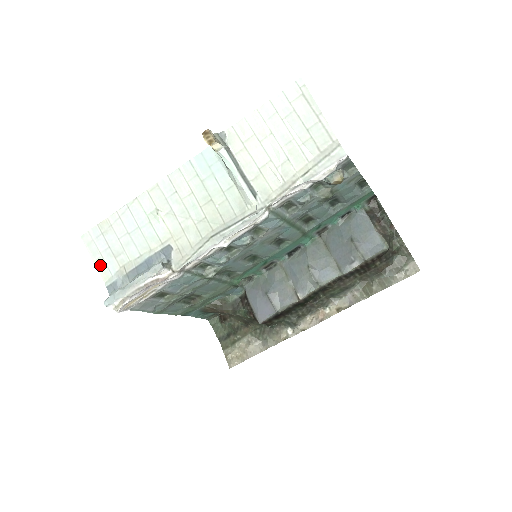
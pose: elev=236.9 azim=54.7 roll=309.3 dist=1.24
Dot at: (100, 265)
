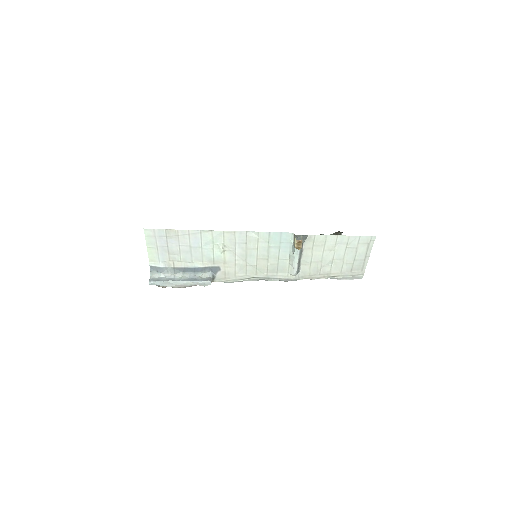
Dot at: (152, 252)
